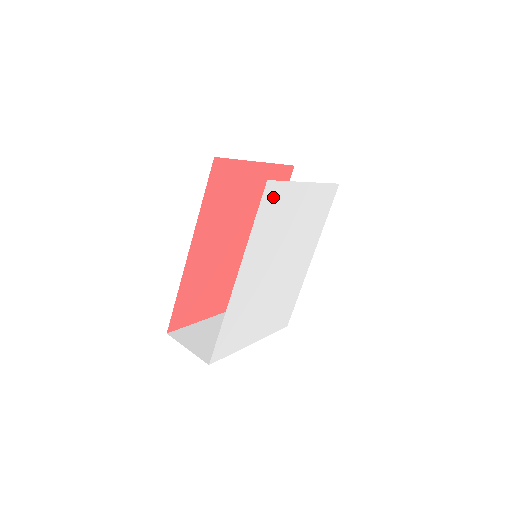
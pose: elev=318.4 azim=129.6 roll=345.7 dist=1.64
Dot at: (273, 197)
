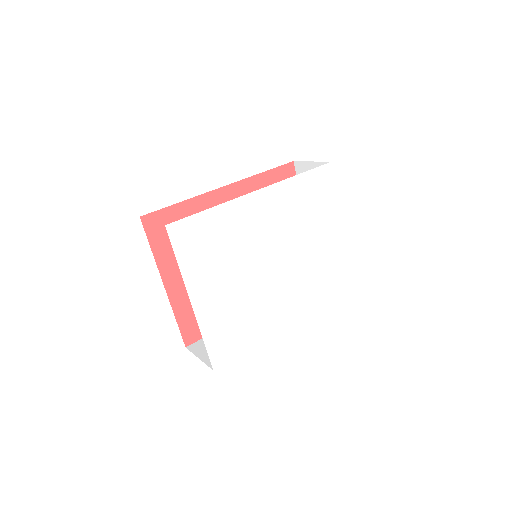
Dot at: (322, 184)
